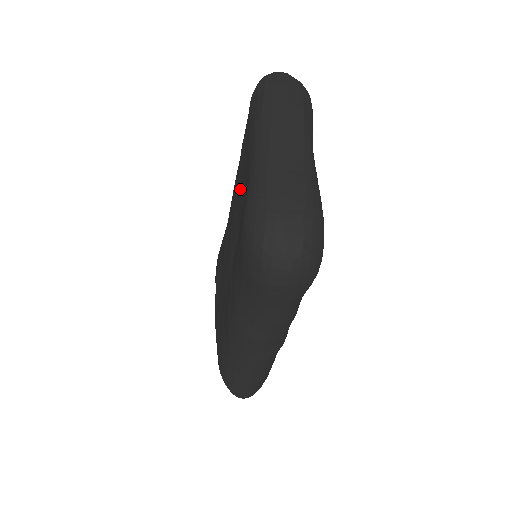
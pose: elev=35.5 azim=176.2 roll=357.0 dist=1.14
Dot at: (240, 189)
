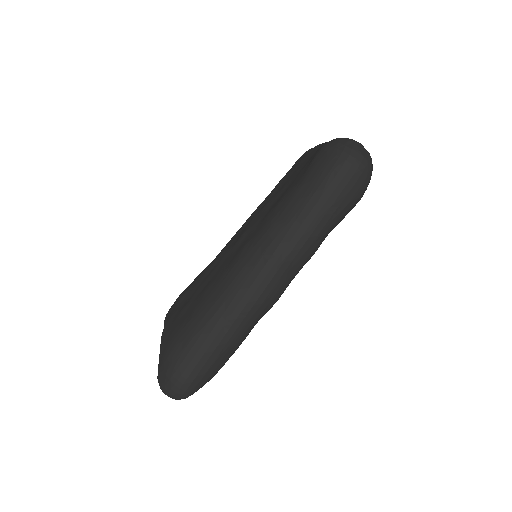
Dot at: (277, 191)
